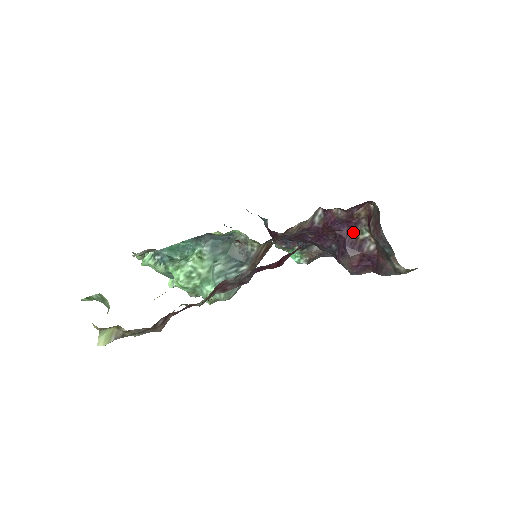
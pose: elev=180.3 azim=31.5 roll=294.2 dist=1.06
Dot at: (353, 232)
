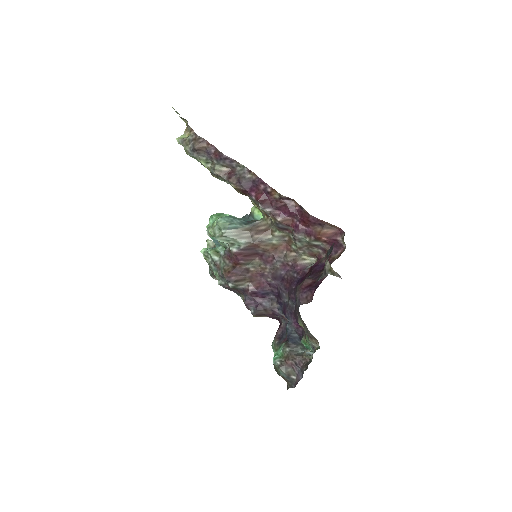
Dot at: (322, 271)
